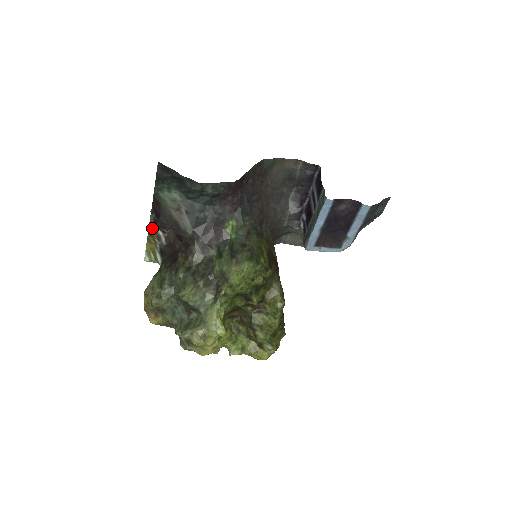
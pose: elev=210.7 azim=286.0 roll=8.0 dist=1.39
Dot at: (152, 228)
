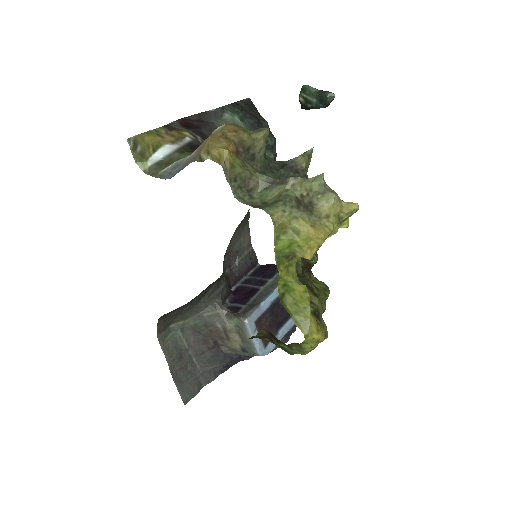
Dot at: (177, 127)
